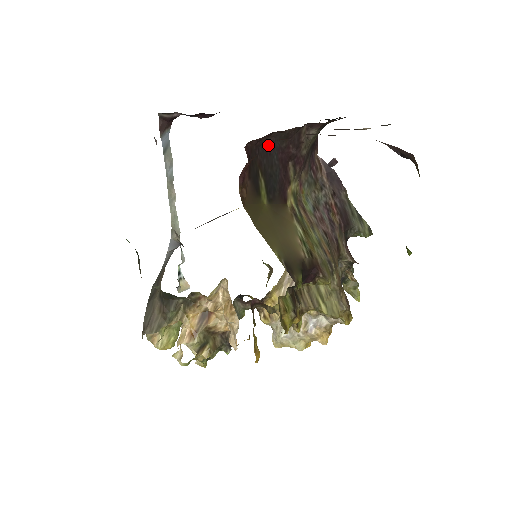
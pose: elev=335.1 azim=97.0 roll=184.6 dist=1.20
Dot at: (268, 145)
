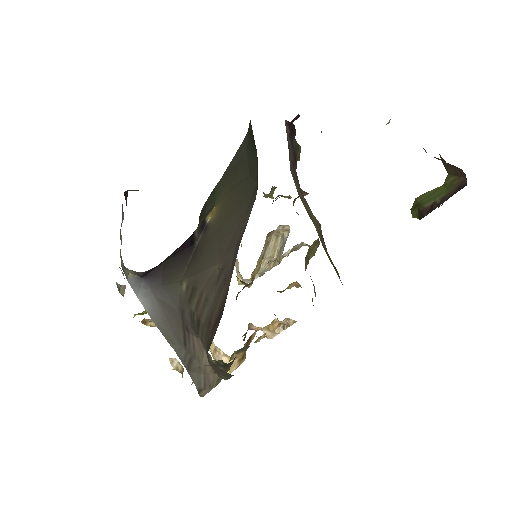
Dot at: occluded
